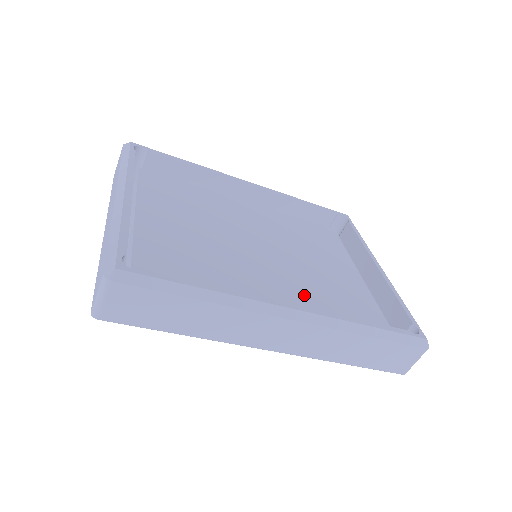
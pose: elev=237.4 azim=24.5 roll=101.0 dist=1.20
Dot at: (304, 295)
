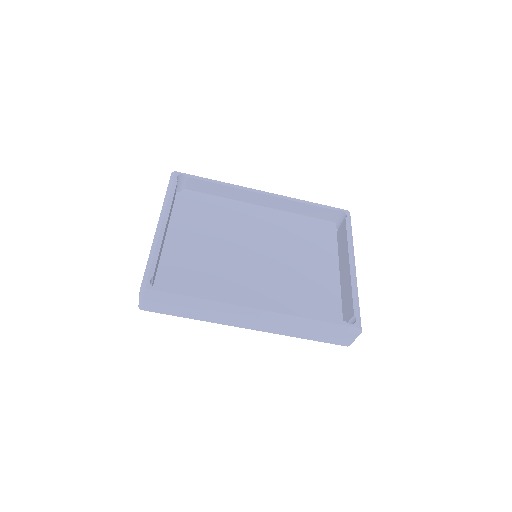
Dot at: (278, 291)
